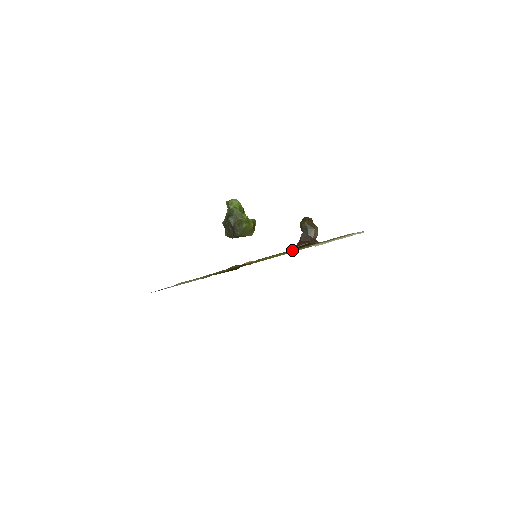
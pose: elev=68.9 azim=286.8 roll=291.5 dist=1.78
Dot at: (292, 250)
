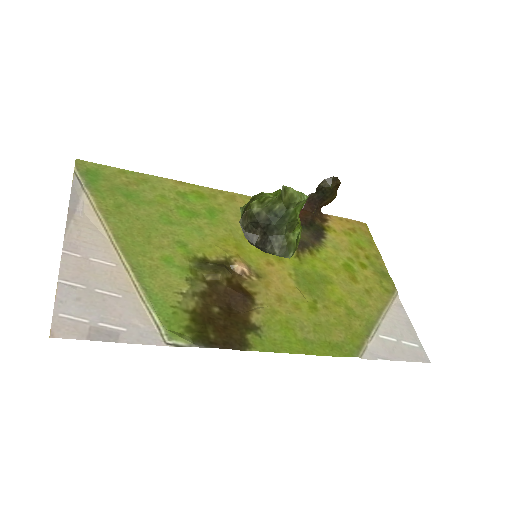
Dot at: (307, 270)
